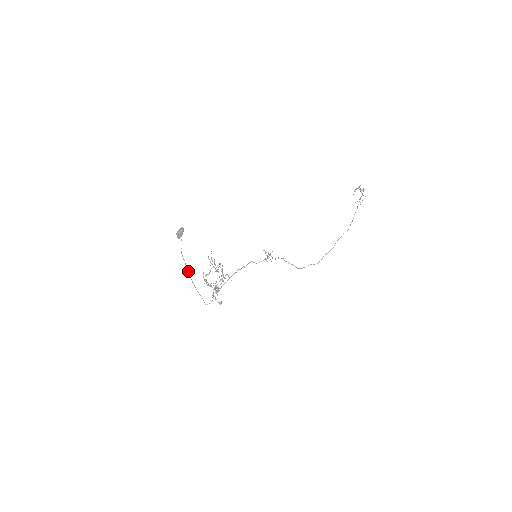
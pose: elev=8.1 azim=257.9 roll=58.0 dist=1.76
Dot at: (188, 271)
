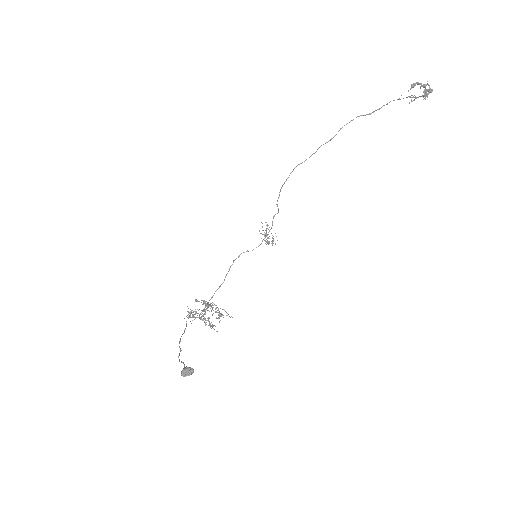
Dot at: (179, 347)
